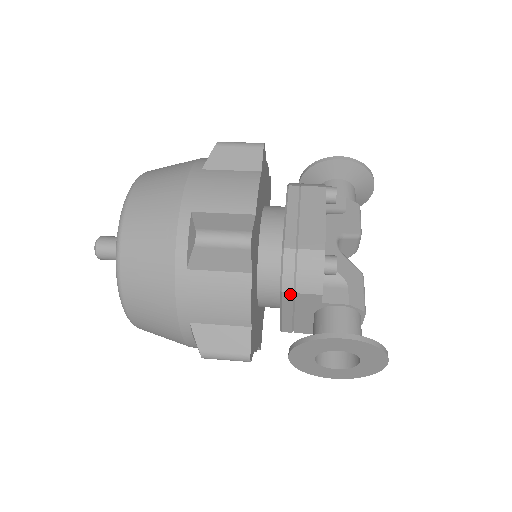
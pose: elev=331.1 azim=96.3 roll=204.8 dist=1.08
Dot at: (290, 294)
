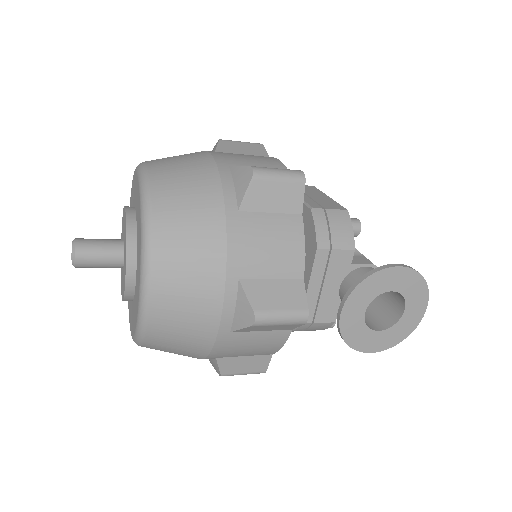
Dot at: (326, 251)
